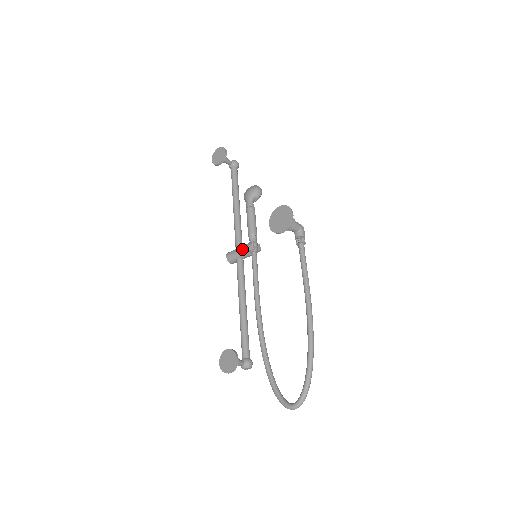
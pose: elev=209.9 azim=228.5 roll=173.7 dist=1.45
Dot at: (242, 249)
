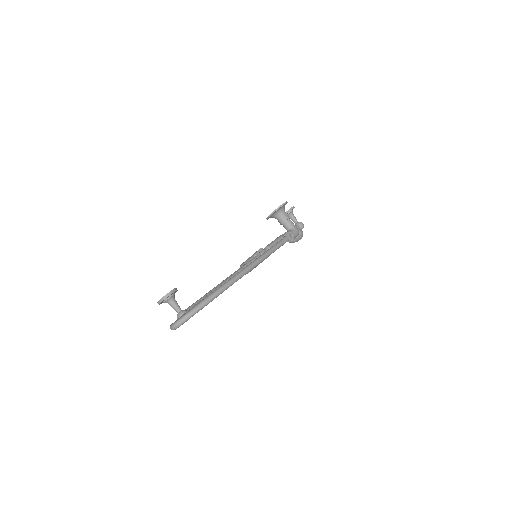
Dot at: (252, 255)
